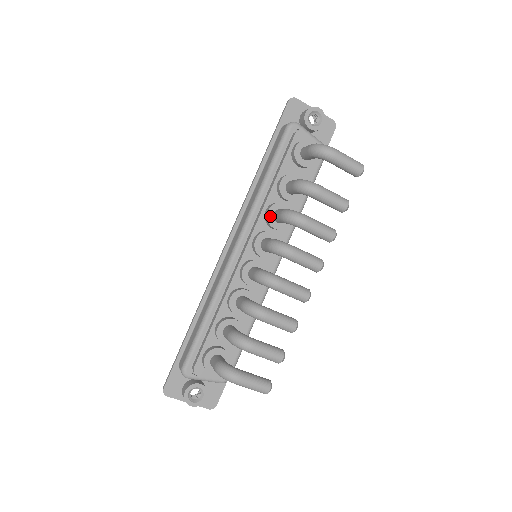
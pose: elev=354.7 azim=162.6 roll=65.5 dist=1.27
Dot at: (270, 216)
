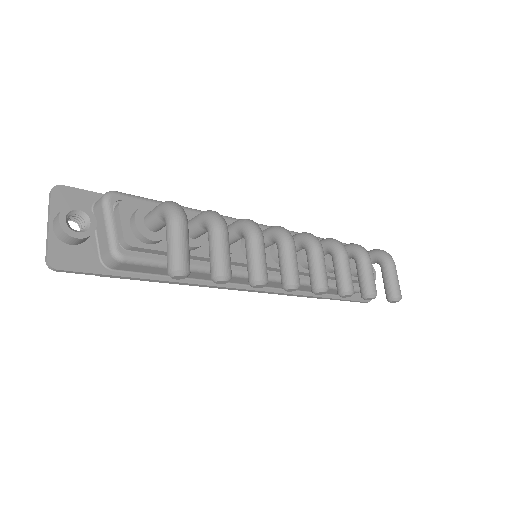
Dot at: occluded
